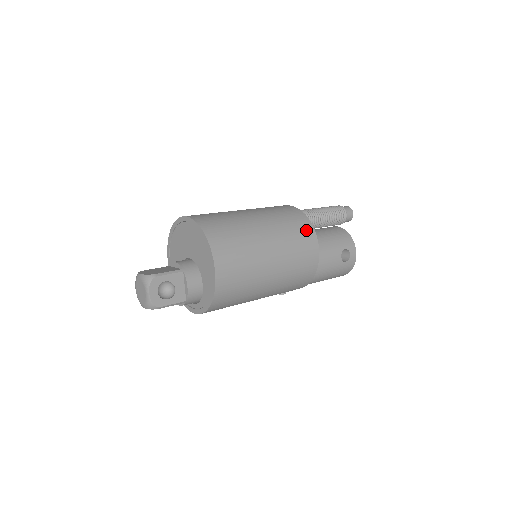
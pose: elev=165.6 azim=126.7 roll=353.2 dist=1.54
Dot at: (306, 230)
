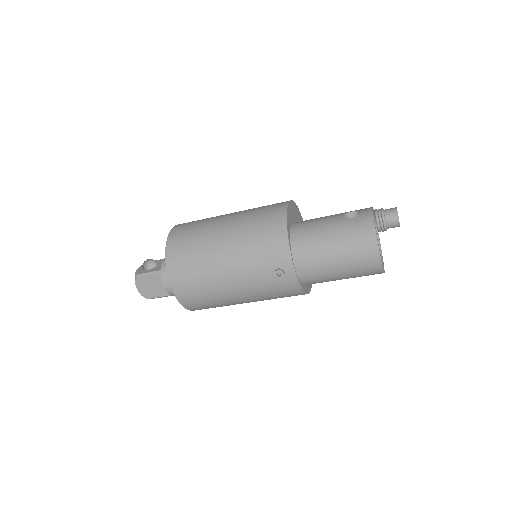
Dot at: occluded
